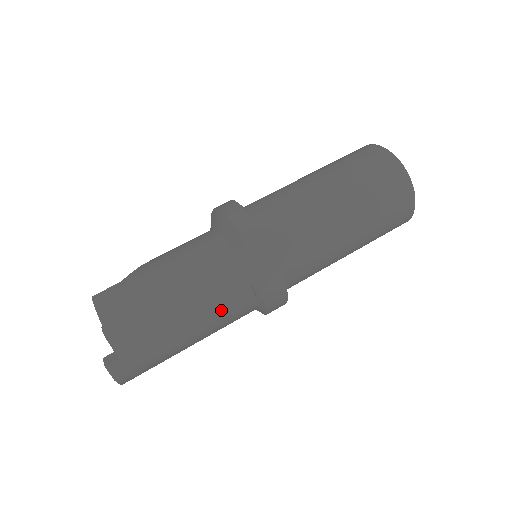
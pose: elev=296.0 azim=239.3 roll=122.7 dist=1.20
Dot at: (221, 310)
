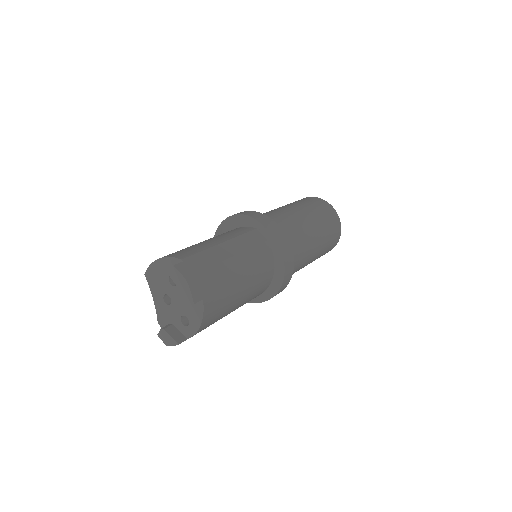
Dot at: (245, 242)
